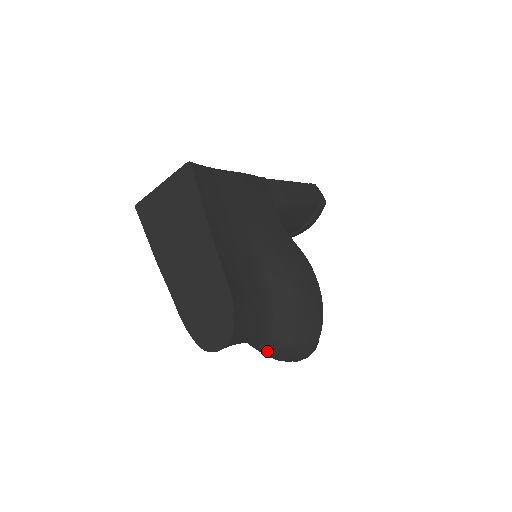
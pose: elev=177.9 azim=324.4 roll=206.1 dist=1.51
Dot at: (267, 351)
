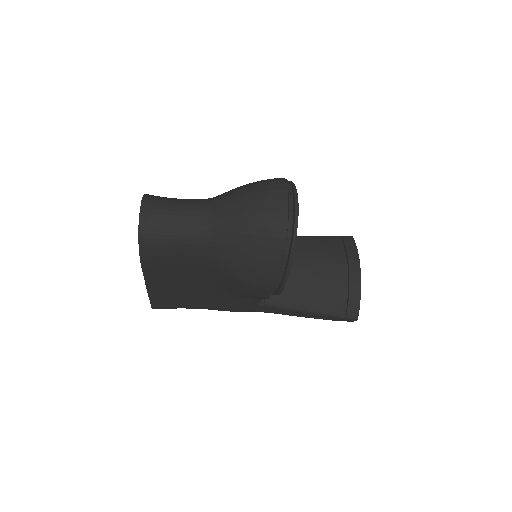
Dot at: (229, 218)
